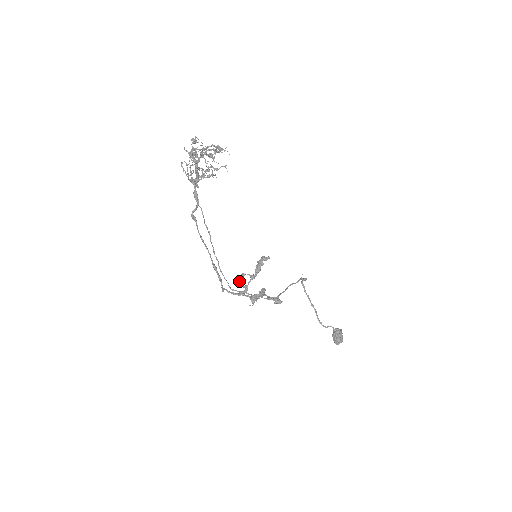
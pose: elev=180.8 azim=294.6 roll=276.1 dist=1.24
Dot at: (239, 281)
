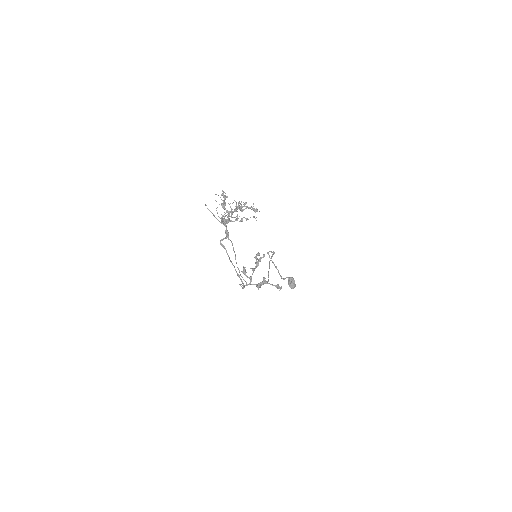
Dot at: (244, 274)
